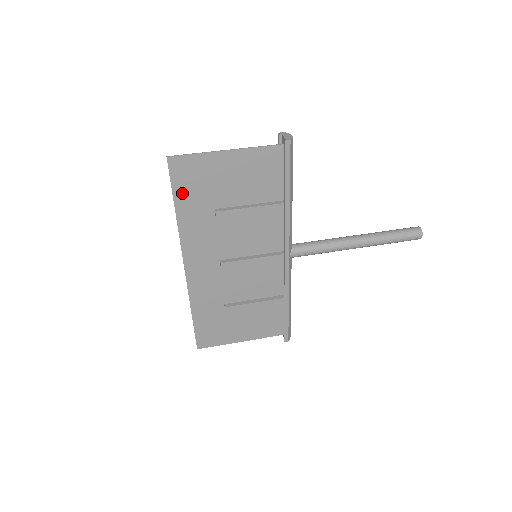
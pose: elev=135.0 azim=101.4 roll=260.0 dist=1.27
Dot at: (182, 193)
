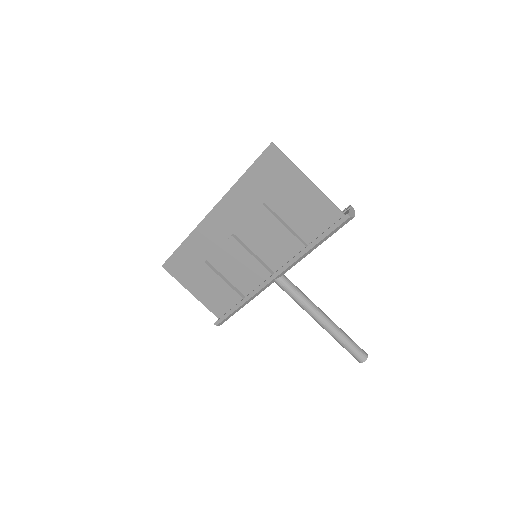
Dot at: (257, 172)
